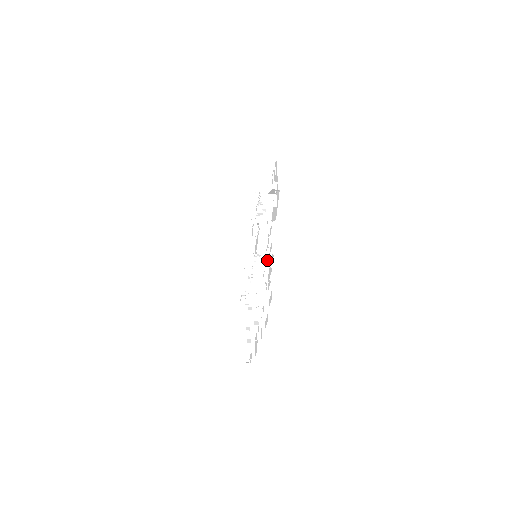
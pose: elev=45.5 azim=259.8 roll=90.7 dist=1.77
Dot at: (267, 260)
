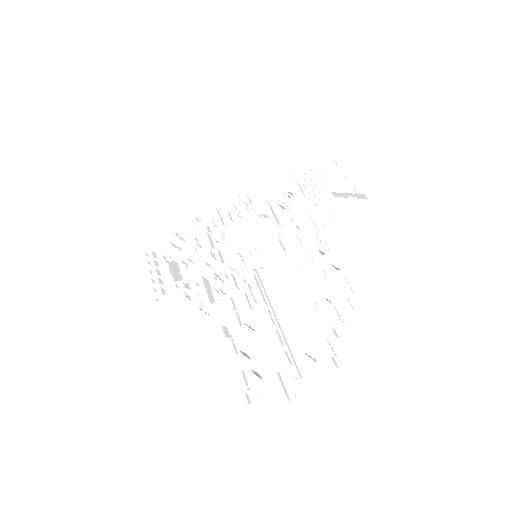
Dot at: (349, 279)
